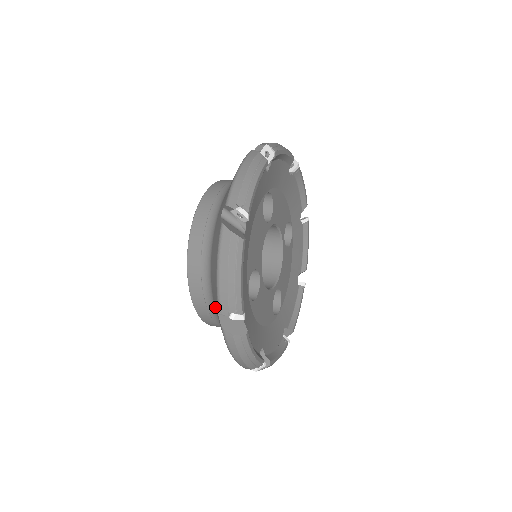
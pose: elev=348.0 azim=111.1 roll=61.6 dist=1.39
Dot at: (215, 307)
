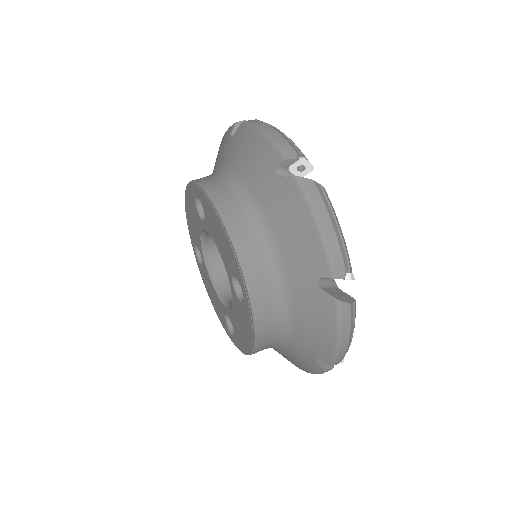
Dot at: occluded
